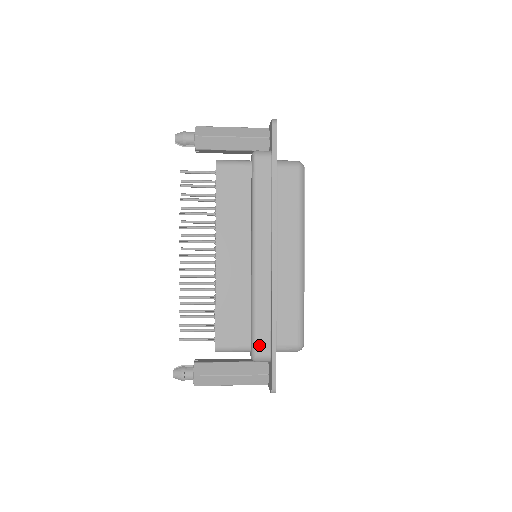
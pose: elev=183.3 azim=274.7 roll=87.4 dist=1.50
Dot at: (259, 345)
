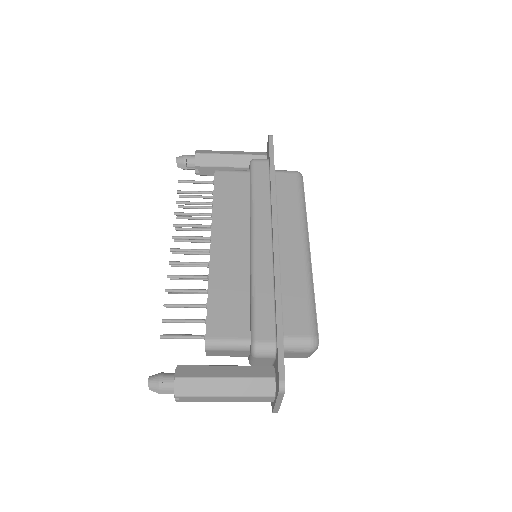
Dot at: (261, 330)
